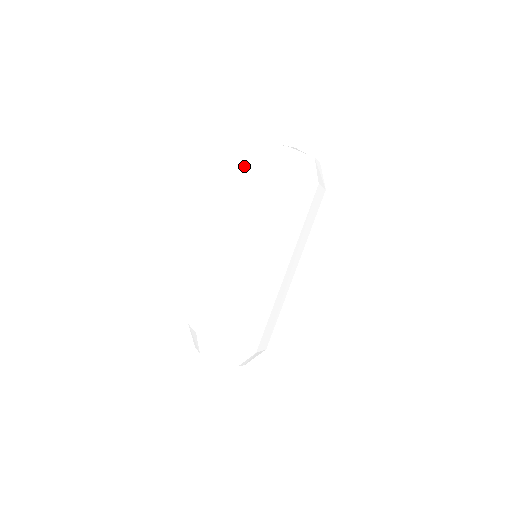
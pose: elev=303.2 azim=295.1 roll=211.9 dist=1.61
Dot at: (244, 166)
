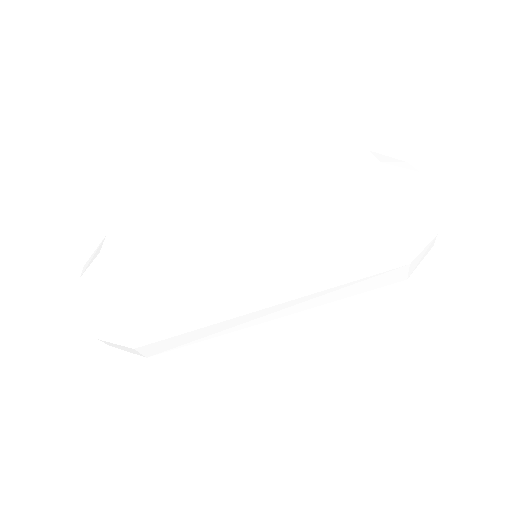
Dot at: occluded
